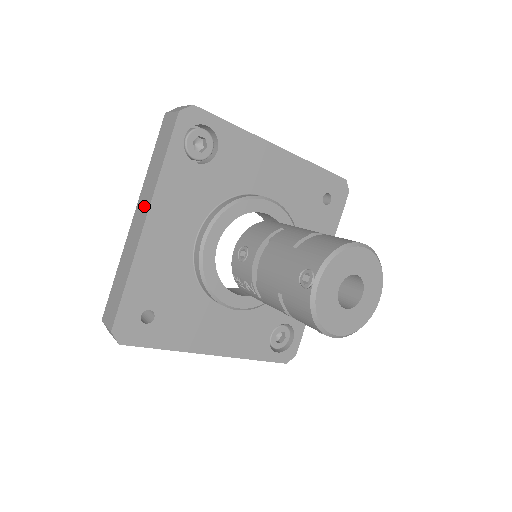
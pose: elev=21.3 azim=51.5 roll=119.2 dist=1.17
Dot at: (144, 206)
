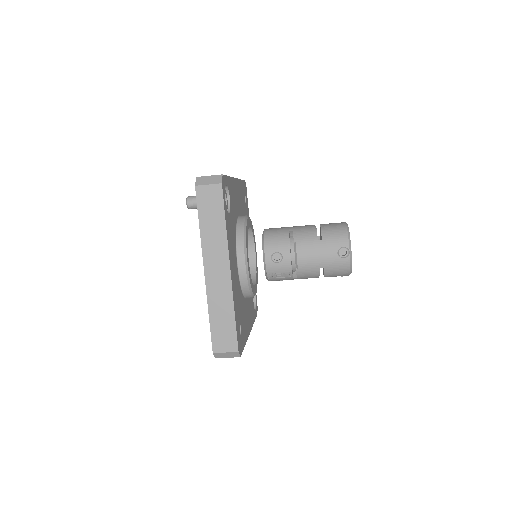
Dot at: (219, 259)
